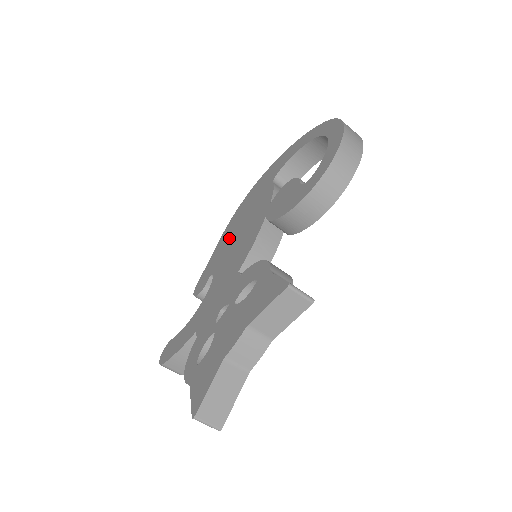
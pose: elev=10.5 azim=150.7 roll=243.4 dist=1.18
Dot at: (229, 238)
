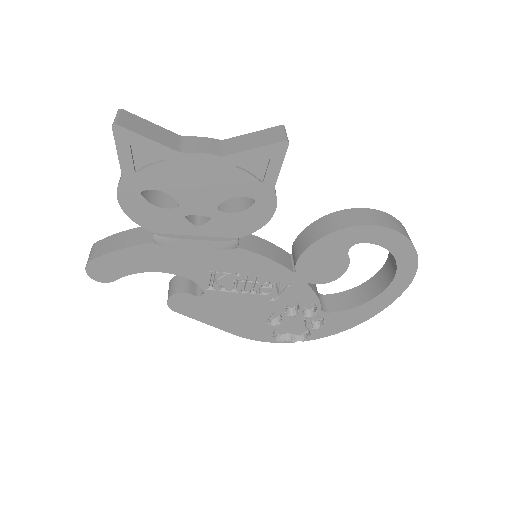
Dot at: occluded
